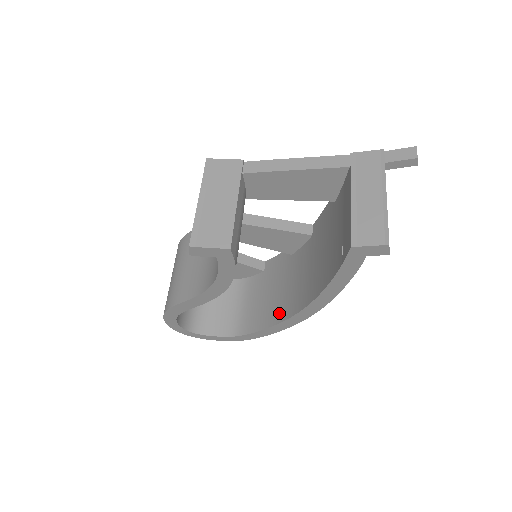
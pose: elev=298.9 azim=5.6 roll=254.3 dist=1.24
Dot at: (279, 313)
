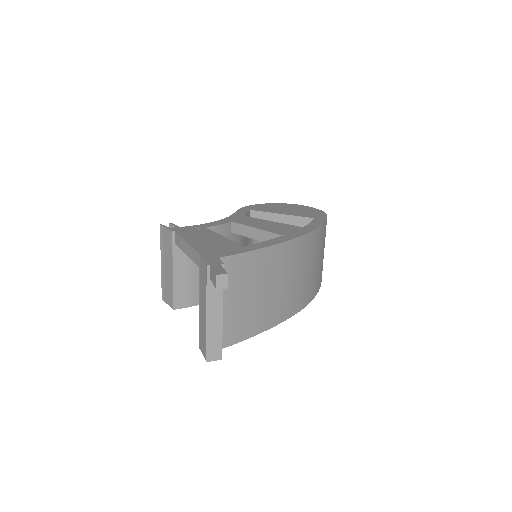
Dot at: occluded
